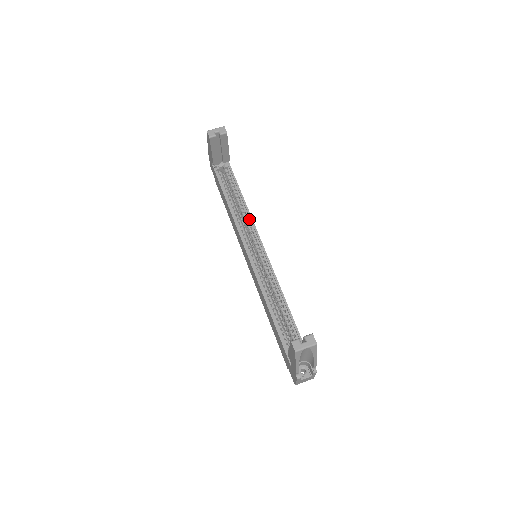
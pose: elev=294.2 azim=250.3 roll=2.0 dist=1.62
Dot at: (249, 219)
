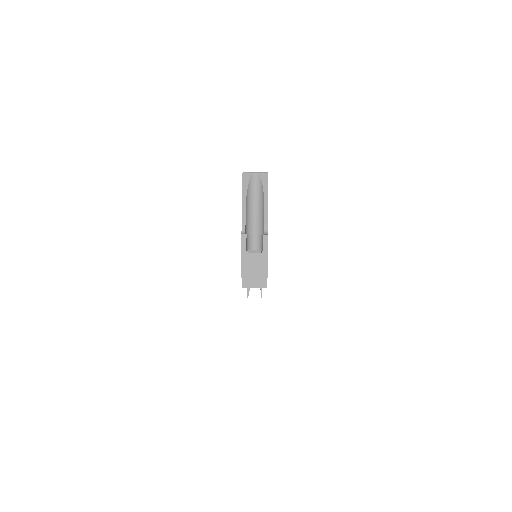
Dot at: occluded
